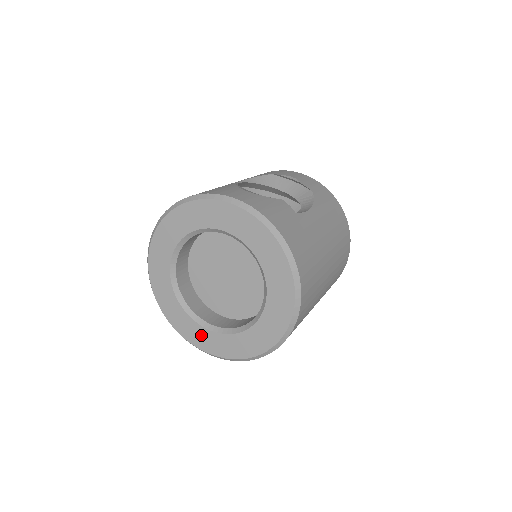
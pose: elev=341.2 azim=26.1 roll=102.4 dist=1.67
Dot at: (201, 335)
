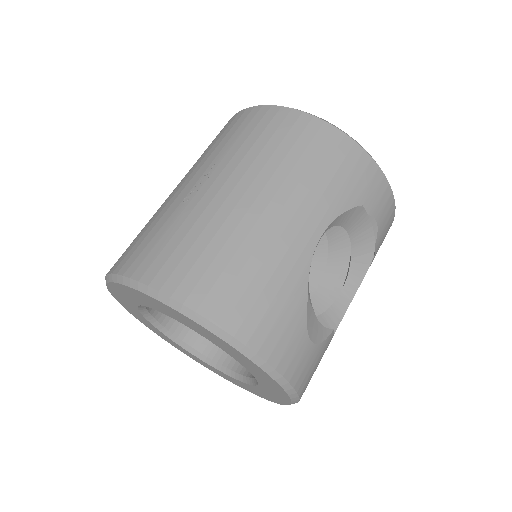
Dot at: (143, 320)
